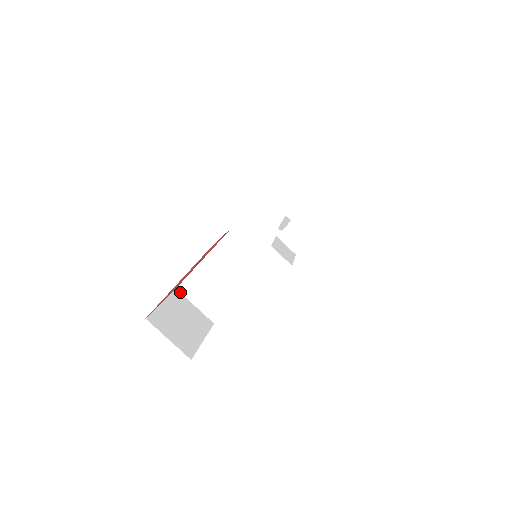
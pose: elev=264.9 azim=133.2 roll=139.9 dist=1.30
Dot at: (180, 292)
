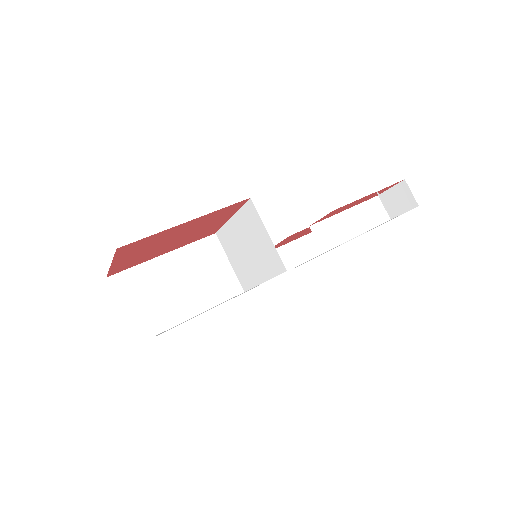
Dot at: (110, 284)
